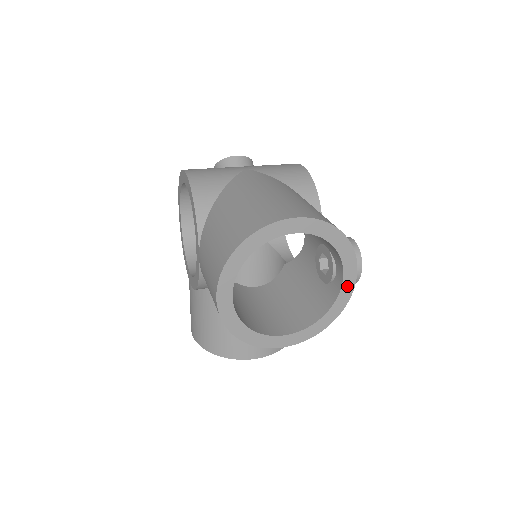
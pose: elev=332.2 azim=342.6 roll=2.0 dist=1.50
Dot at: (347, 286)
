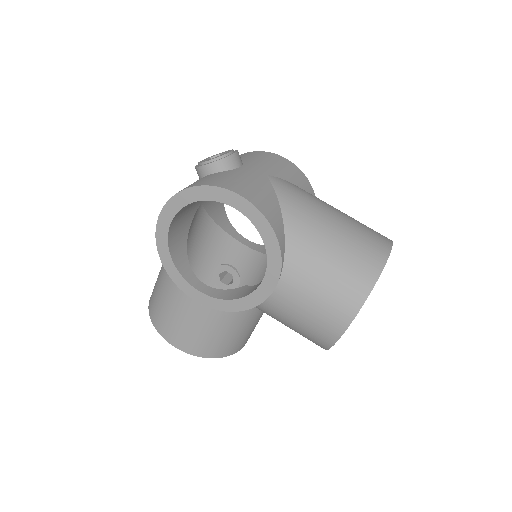
Dot at: occluded
